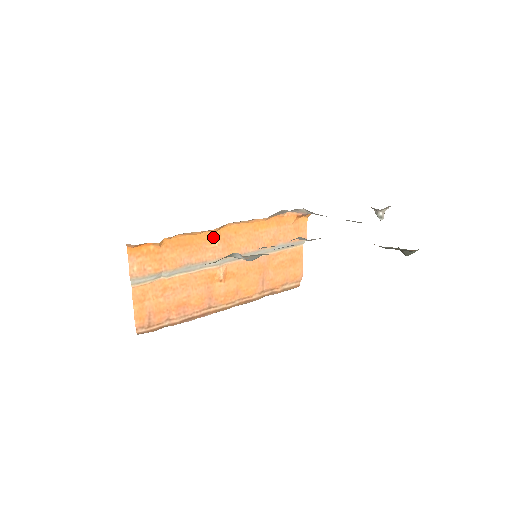
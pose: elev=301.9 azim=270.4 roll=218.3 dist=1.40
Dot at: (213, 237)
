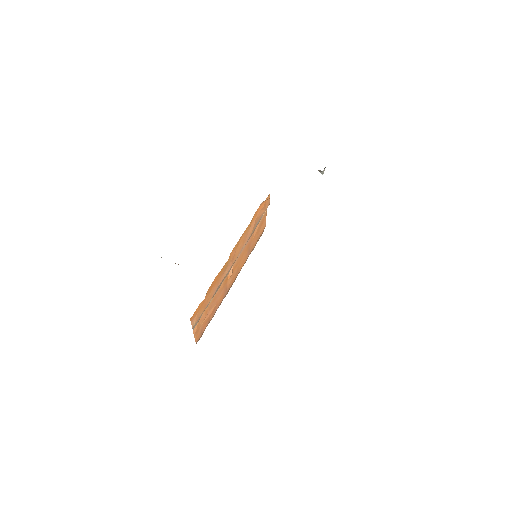
Dot at: (227, 263)
